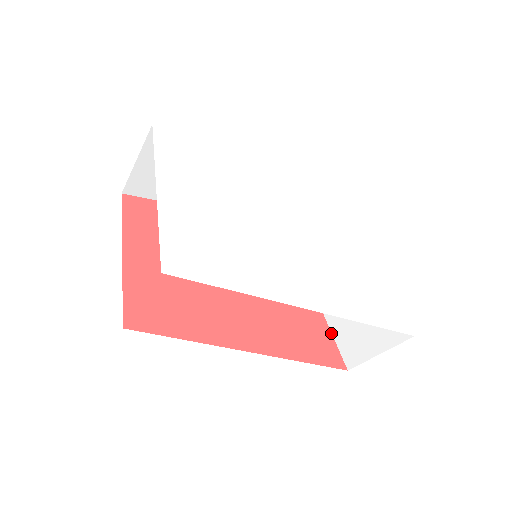
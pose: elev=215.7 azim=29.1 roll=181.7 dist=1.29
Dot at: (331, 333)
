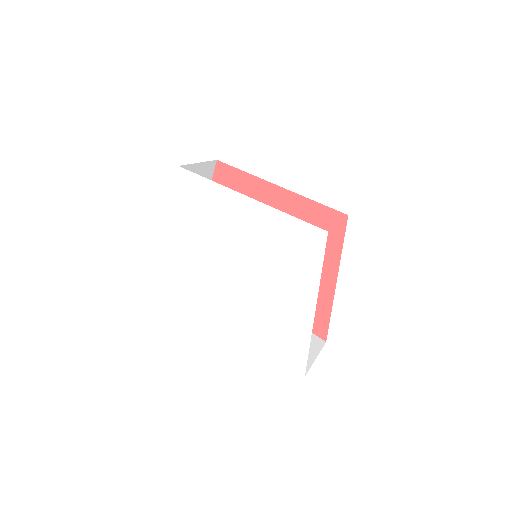
Dot at: (330, 315)
